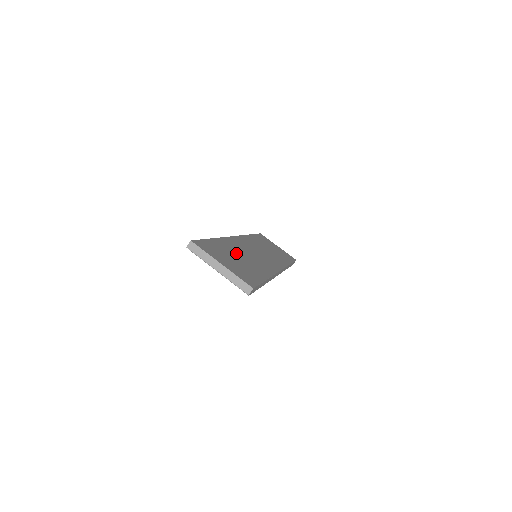
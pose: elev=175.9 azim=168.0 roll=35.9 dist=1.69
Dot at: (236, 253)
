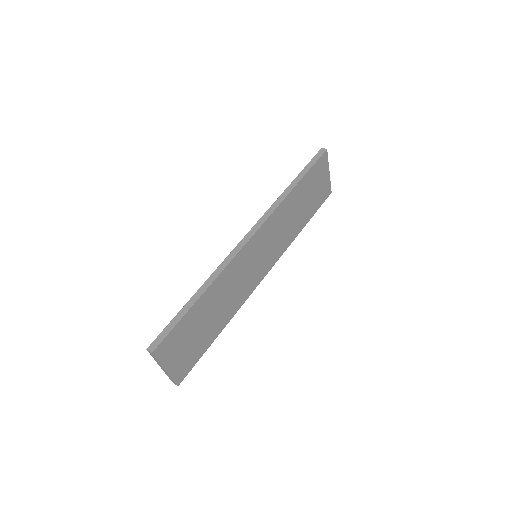
Dot at: (212, 307)
